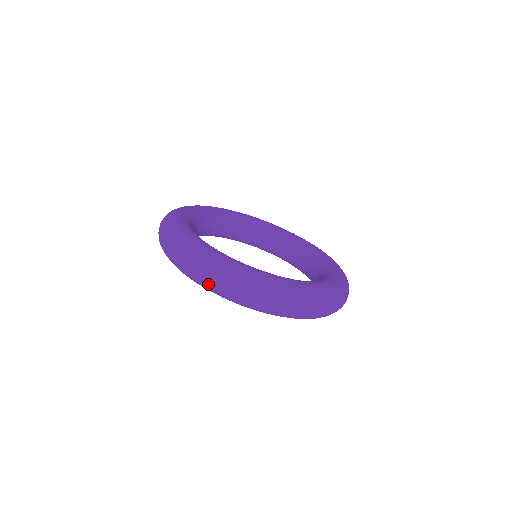
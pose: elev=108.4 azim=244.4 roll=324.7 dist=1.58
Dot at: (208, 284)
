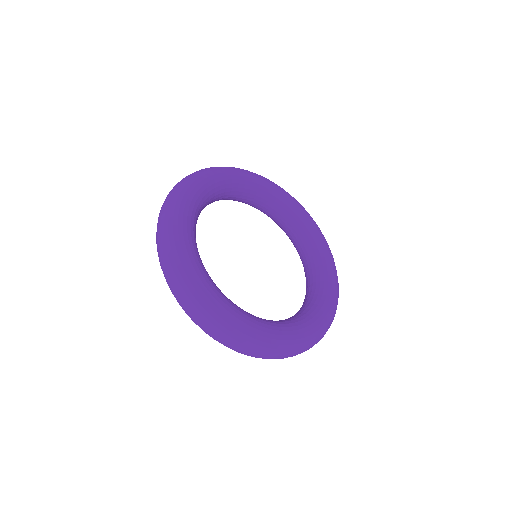
Dot at: (202, 329)
